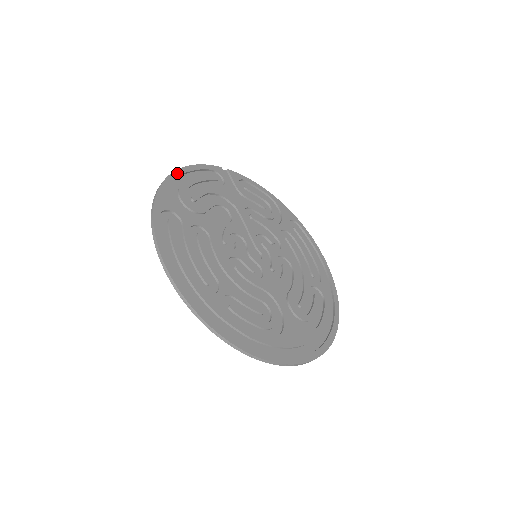
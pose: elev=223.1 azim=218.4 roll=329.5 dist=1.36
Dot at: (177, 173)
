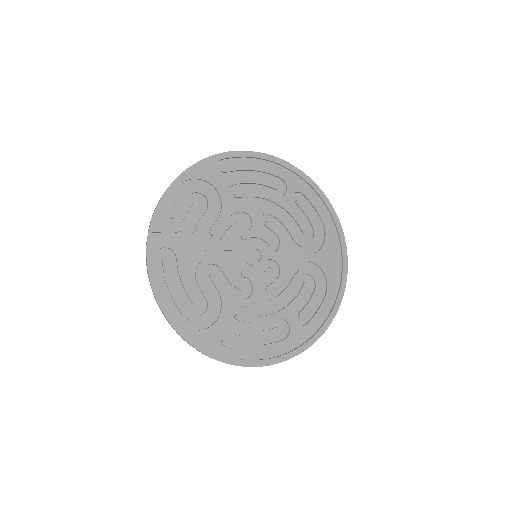
Dot at: (166, 313)
